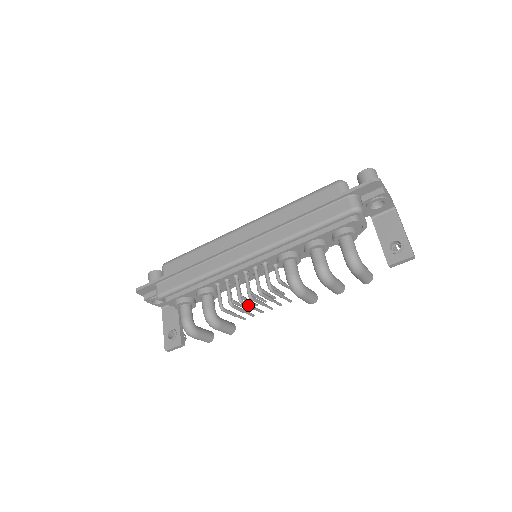
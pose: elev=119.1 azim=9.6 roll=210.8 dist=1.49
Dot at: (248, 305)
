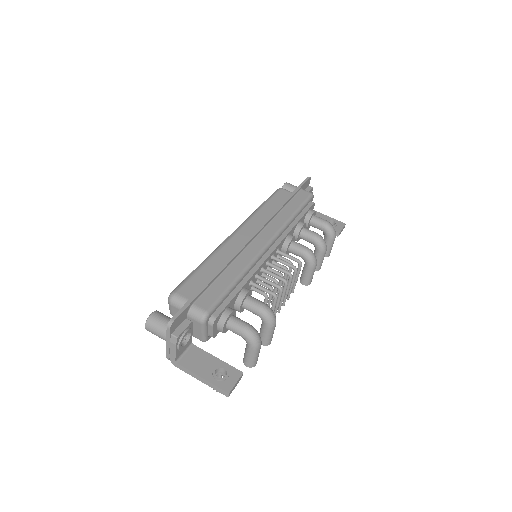
Dot at: occluded
